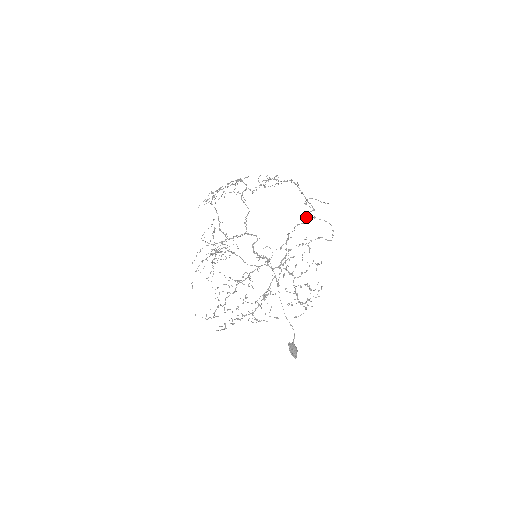
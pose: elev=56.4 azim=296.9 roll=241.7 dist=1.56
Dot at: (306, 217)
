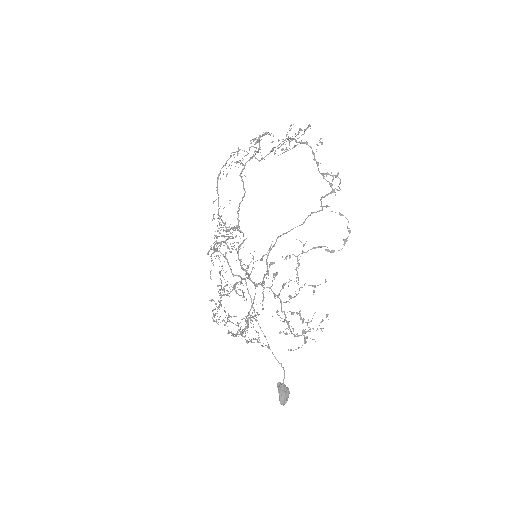
Dot at: occluded
